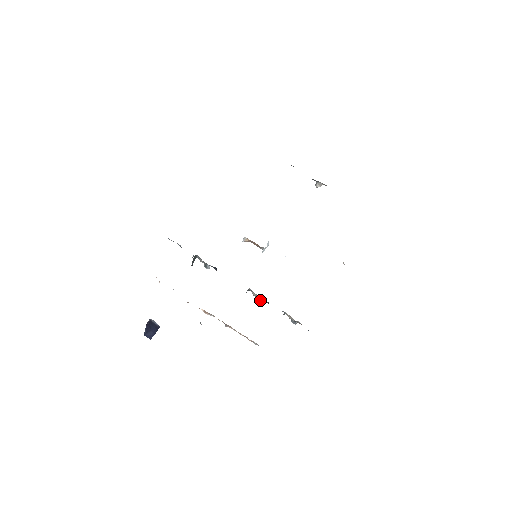
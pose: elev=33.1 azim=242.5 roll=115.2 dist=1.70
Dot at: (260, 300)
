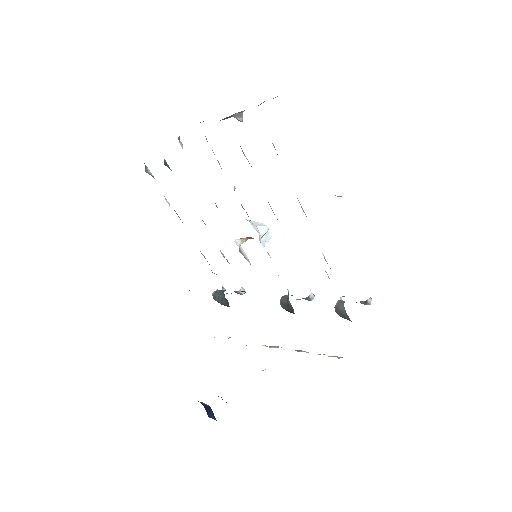
Dot at: (311, 298)
